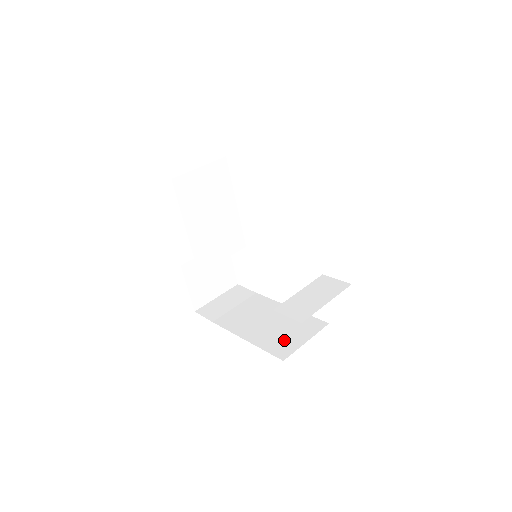
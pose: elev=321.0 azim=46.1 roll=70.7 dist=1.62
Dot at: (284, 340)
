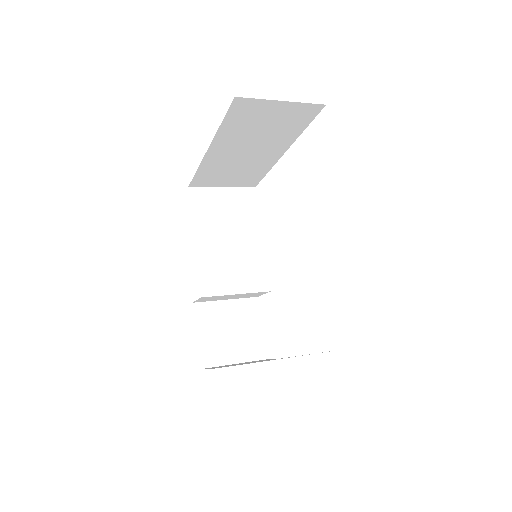
Dot at: occluded
